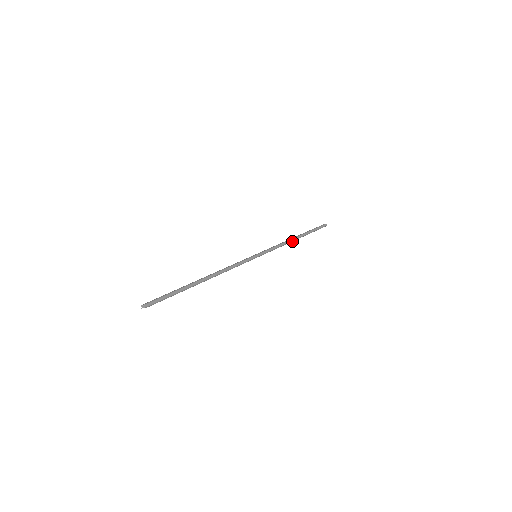
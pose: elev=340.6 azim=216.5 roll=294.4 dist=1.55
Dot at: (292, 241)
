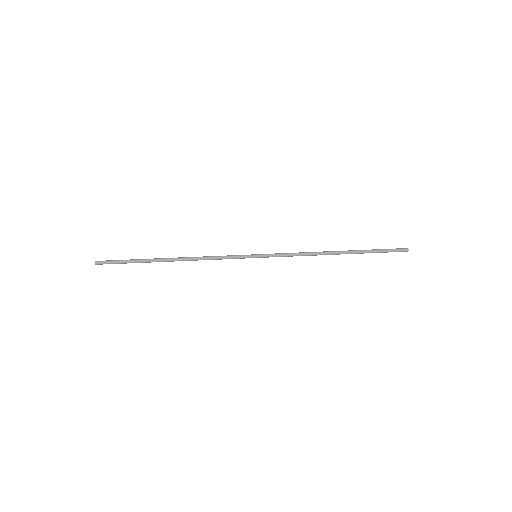
Dot at: (325, 254)
